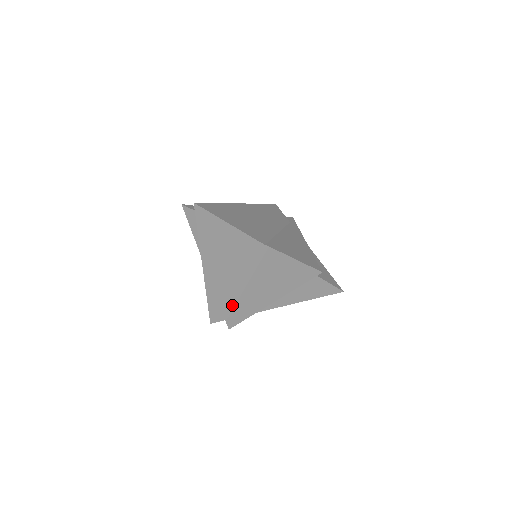
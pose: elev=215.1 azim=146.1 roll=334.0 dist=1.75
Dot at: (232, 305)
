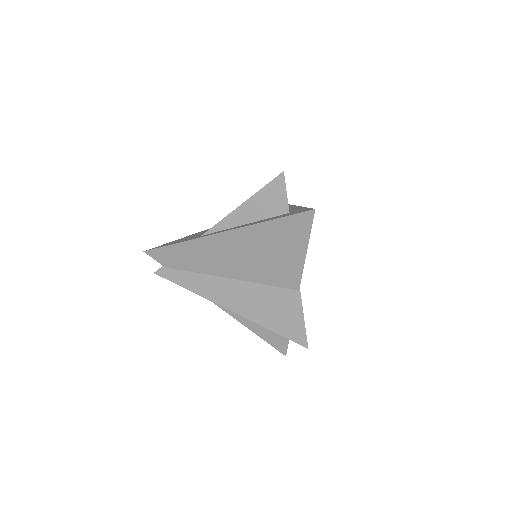
Dot at: (192, 269)
